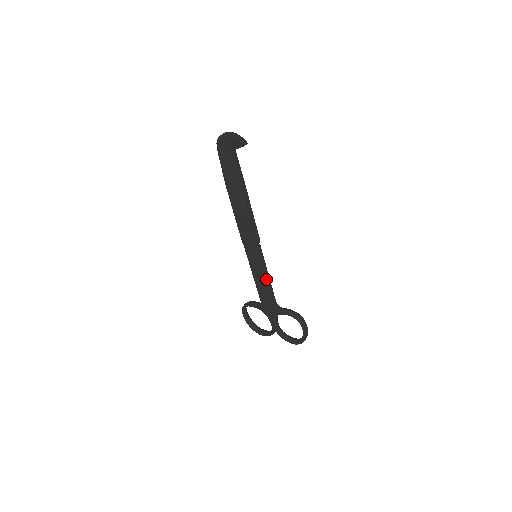
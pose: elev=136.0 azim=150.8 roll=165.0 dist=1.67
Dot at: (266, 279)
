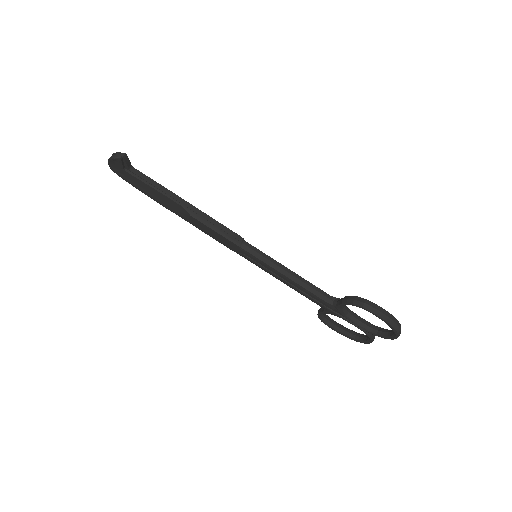
Dot at: (286, 275)
